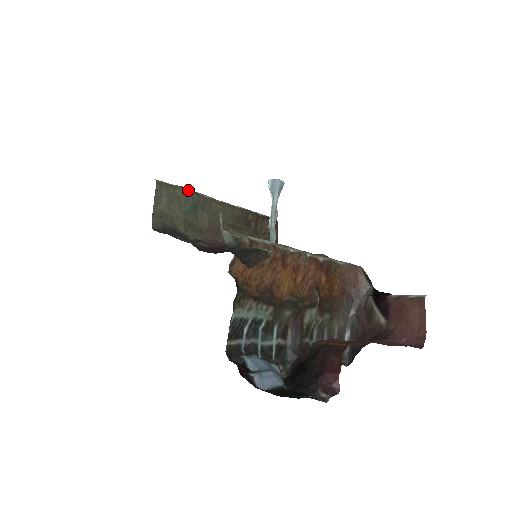
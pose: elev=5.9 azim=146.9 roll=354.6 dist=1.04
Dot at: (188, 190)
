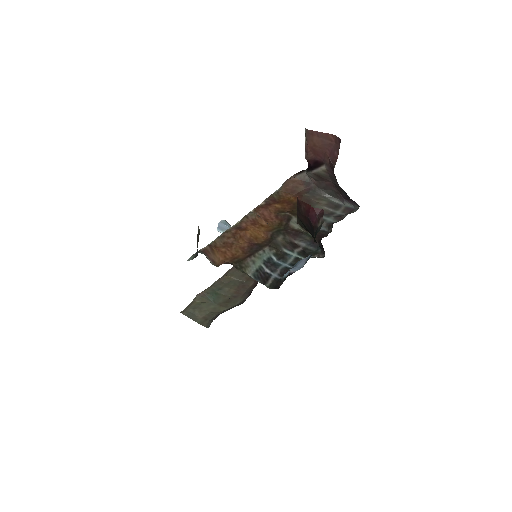
Dot at: (200, 294)
